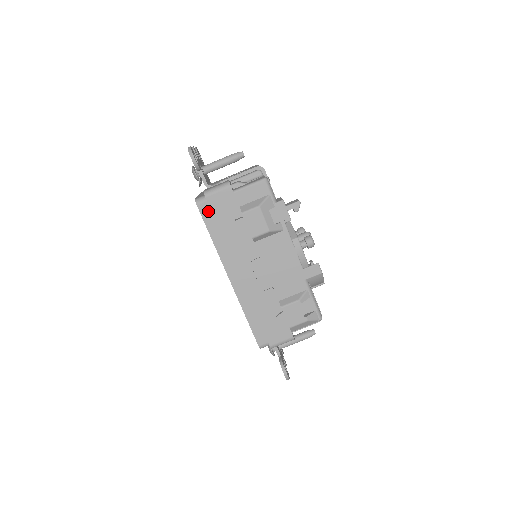
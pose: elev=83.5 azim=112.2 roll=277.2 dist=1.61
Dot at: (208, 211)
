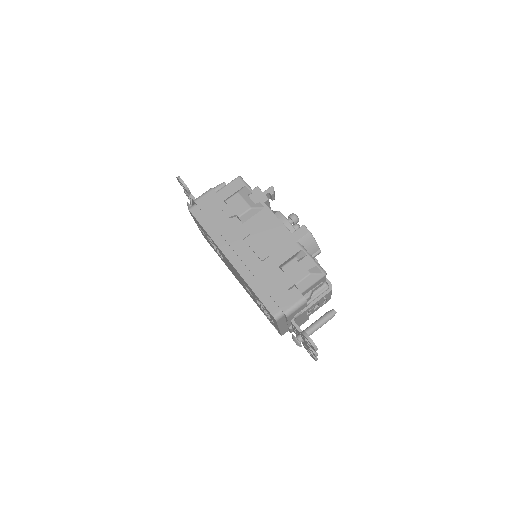
Dot at: (199, 212)
